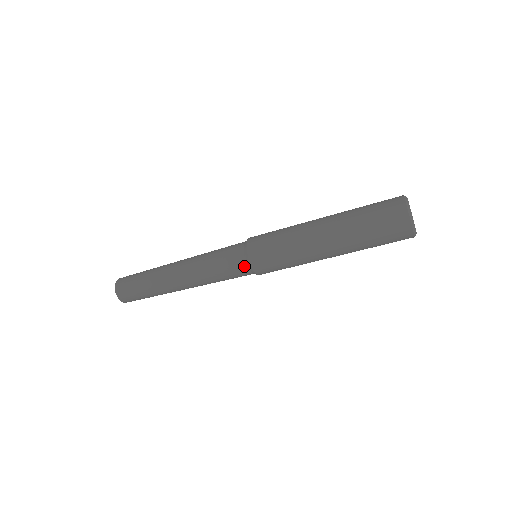
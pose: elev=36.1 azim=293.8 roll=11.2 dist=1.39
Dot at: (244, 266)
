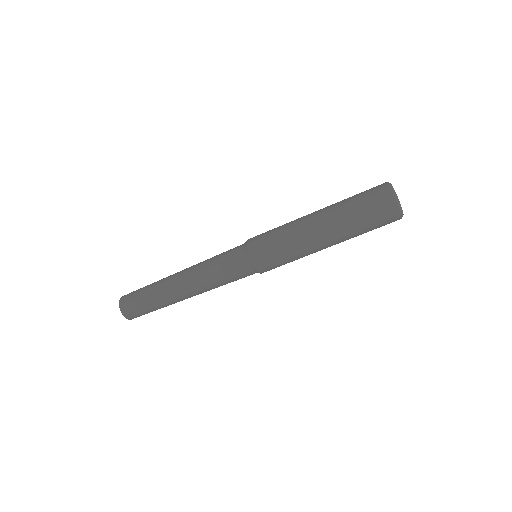
Dot at: (250, 272)
